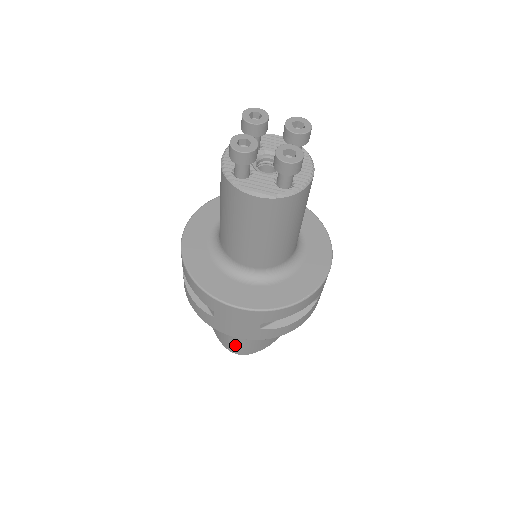
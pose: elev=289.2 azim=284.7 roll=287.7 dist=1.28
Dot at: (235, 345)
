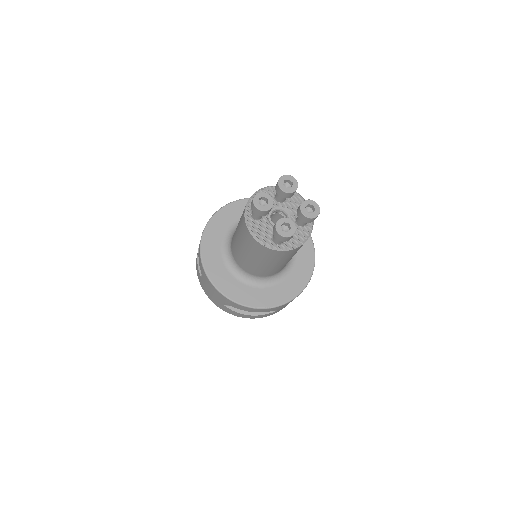
Dot at: occluded
